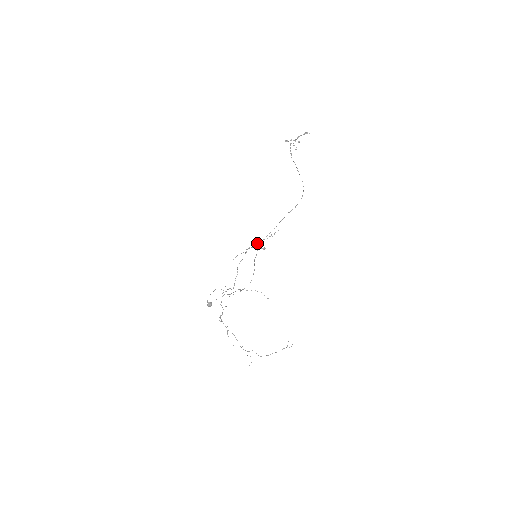
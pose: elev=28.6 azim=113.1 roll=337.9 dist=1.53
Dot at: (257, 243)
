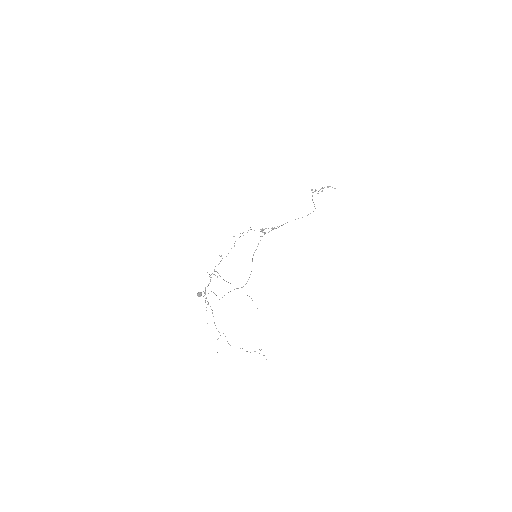
Dot at: occluded
